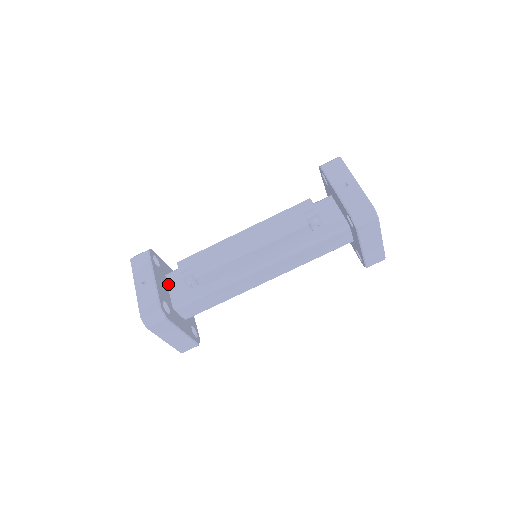
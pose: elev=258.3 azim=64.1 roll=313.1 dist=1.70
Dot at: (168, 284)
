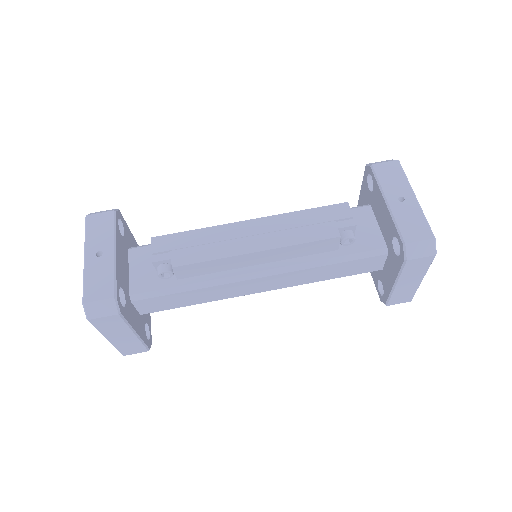
Dot at: (130, 262)
